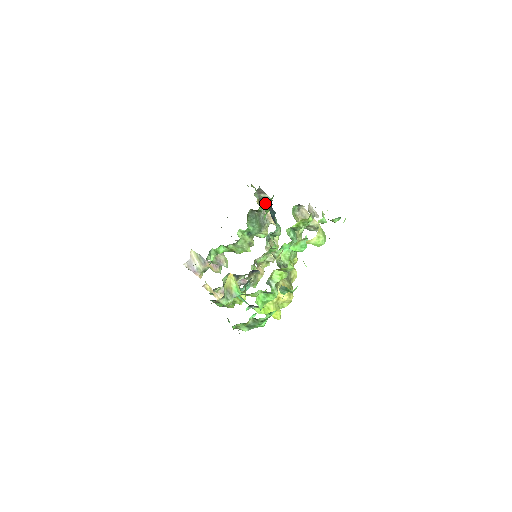
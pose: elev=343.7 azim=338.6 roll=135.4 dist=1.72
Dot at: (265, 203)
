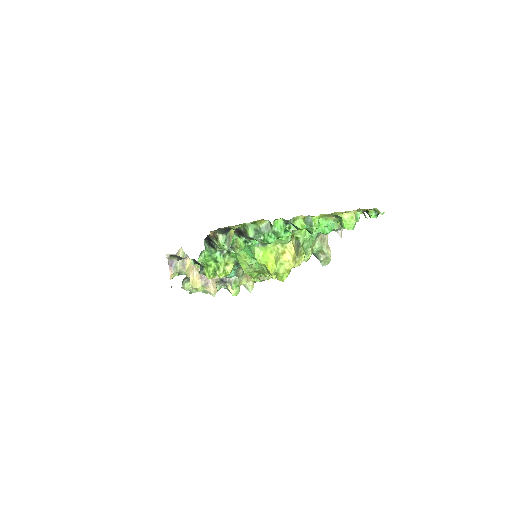
Dot at: occluded
